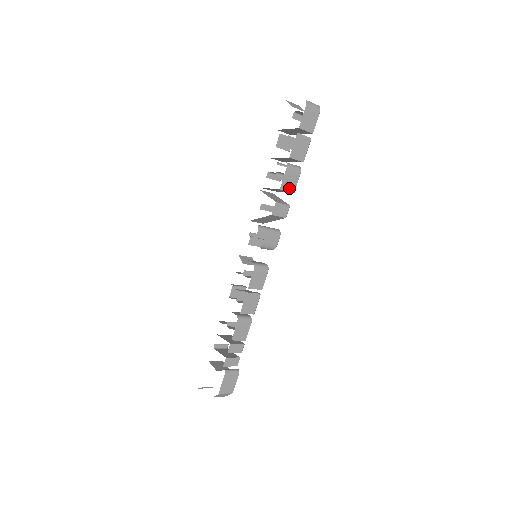
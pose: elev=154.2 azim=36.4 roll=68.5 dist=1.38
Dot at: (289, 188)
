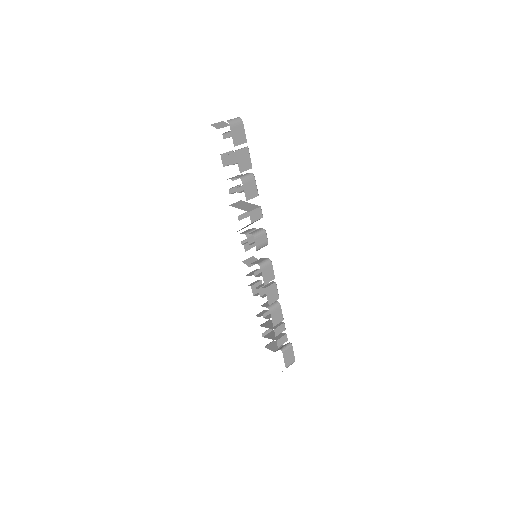
Dot at: (253, 195)
